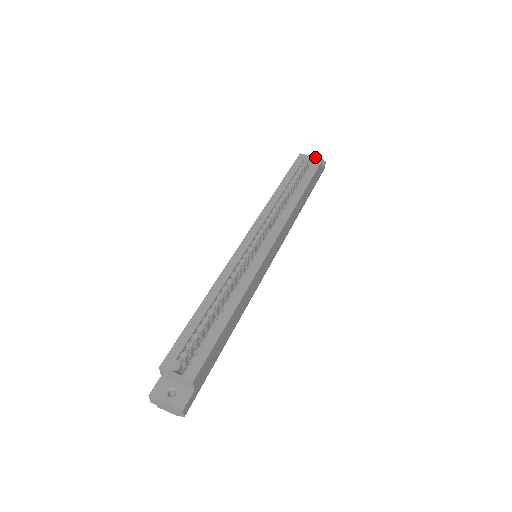
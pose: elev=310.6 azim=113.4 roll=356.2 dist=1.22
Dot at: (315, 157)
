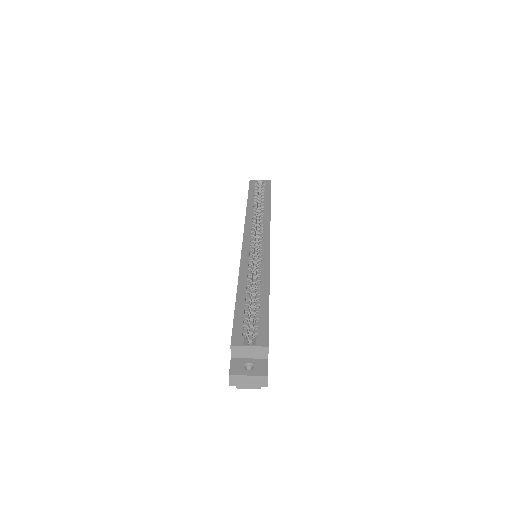
Dot at: (264, 180)
